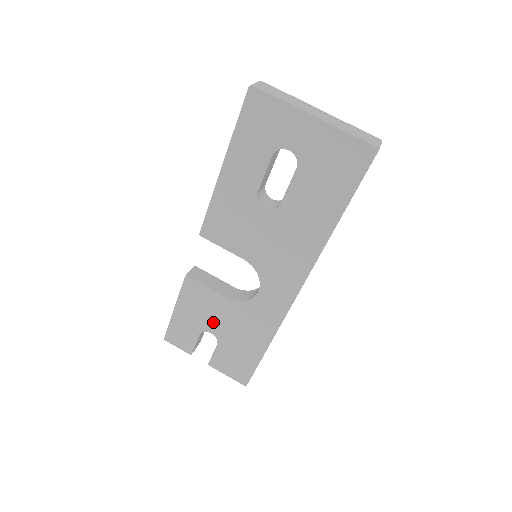
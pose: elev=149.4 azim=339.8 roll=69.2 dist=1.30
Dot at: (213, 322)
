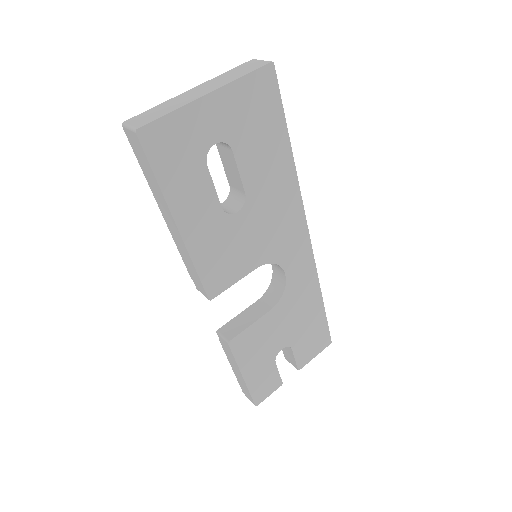
Dot at: (276, 341)
